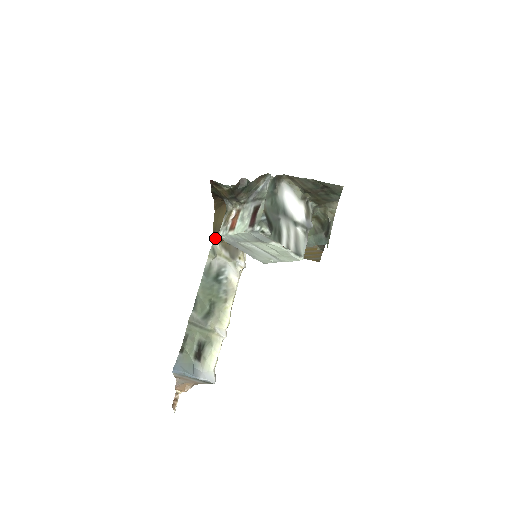
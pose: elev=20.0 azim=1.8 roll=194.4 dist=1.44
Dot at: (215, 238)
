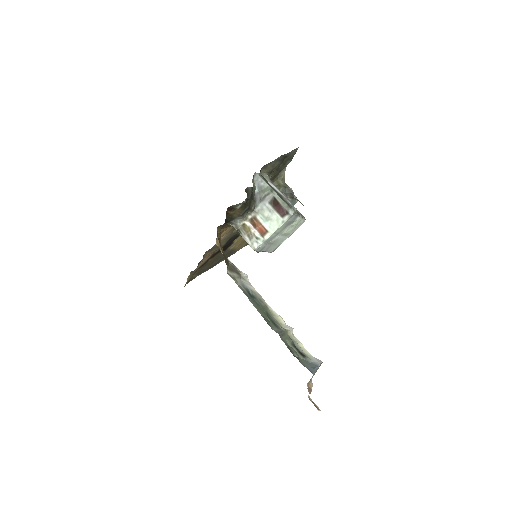
Dot at: (227, 266)
